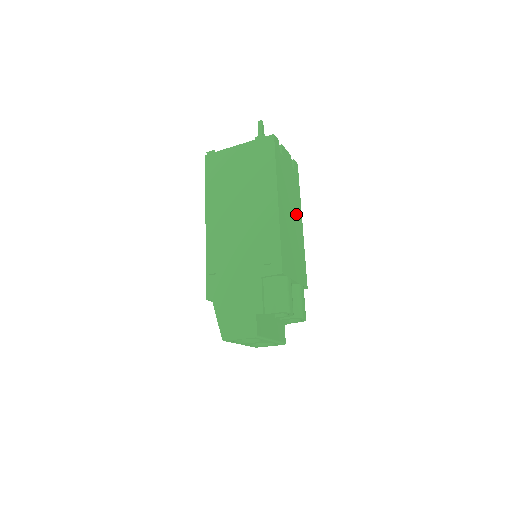
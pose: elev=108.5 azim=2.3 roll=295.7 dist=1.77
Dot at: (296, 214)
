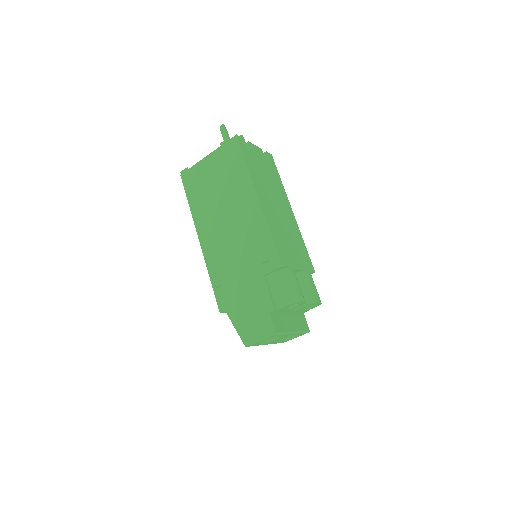
Dot at: (283, 204)
